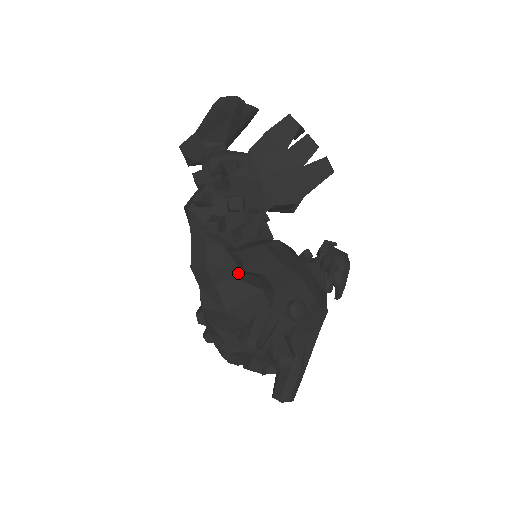
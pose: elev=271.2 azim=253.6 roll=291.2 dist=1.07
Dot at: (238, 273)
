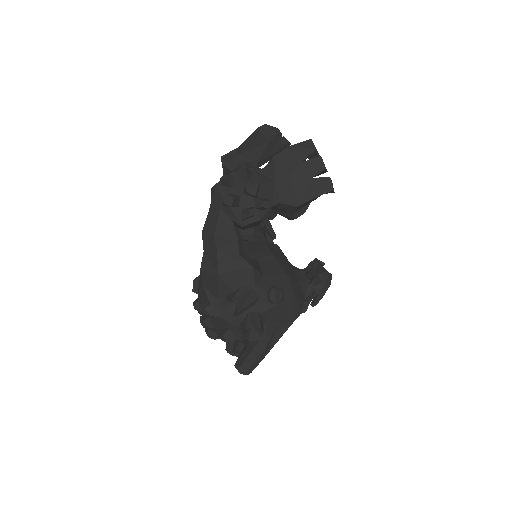
Dot at: (237, 247)
